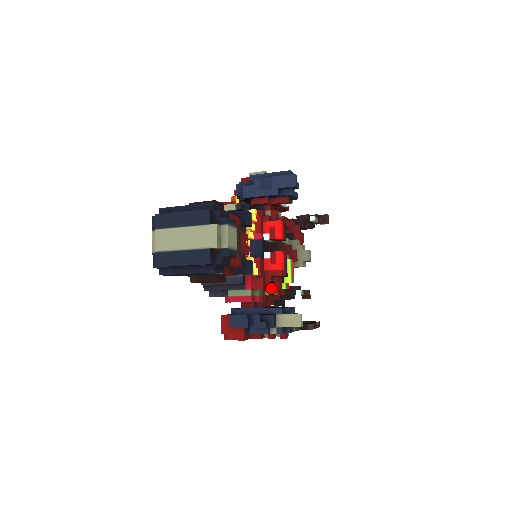
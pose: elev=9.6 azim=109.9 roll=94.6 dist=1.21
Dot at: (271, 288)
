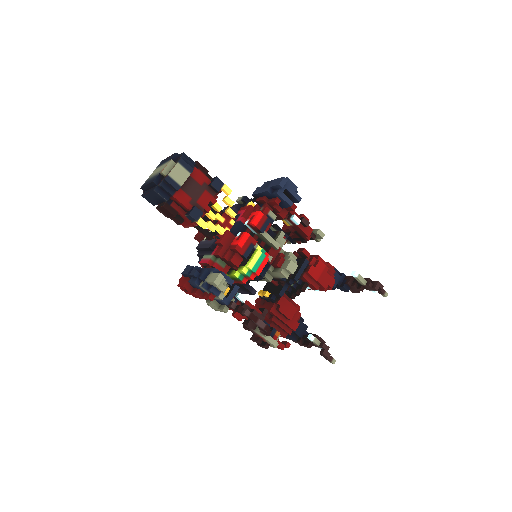
Dot at: (225, 258)
